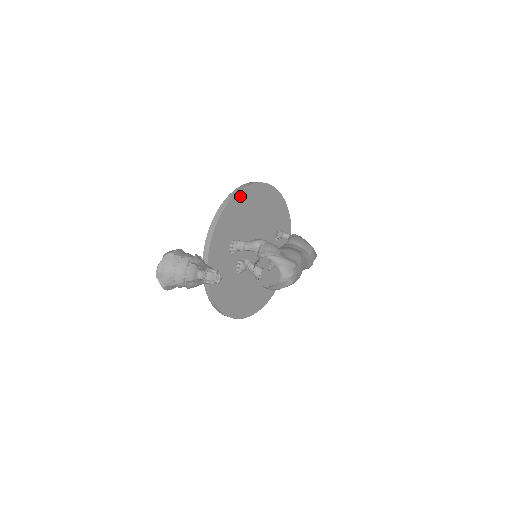
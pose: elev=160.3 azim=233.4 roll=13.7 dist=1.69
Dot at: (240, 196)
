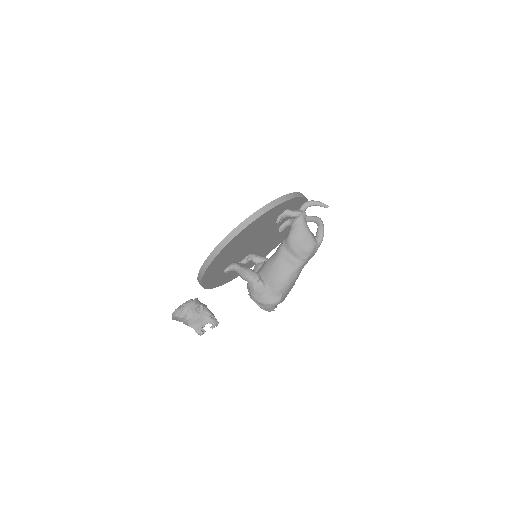
Dot at: (212, 264)
